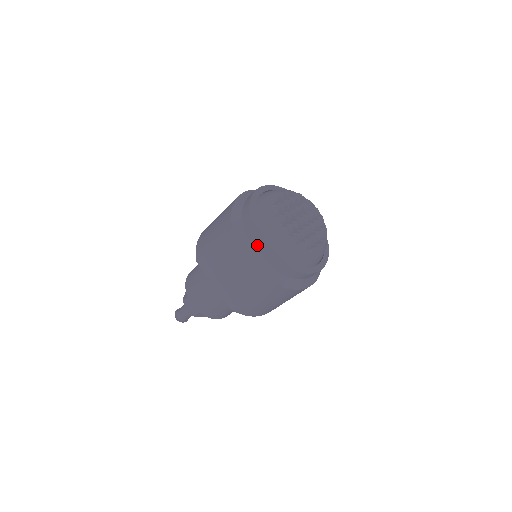
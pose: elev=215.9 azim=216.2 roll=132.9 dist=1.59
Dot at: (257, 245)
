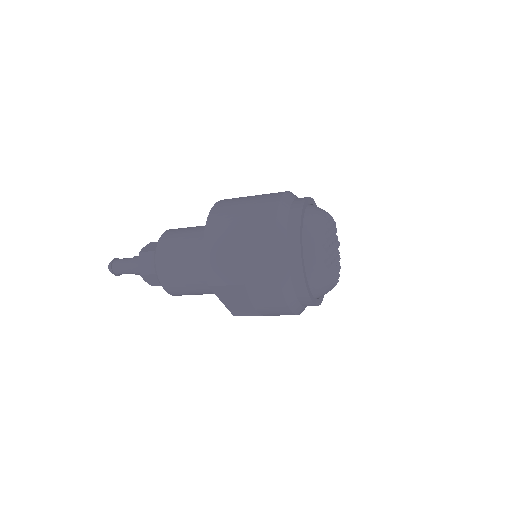
Dot at: (303, 298)
